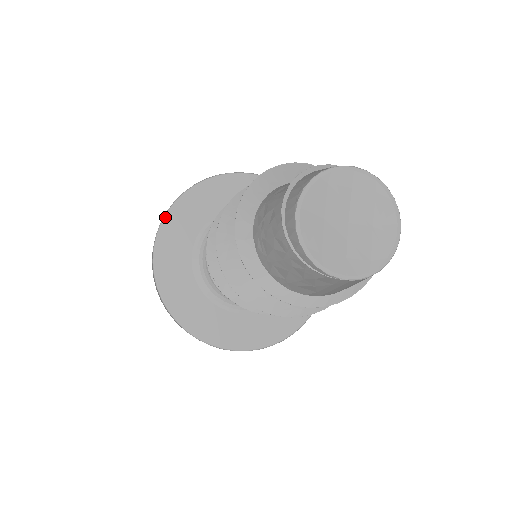
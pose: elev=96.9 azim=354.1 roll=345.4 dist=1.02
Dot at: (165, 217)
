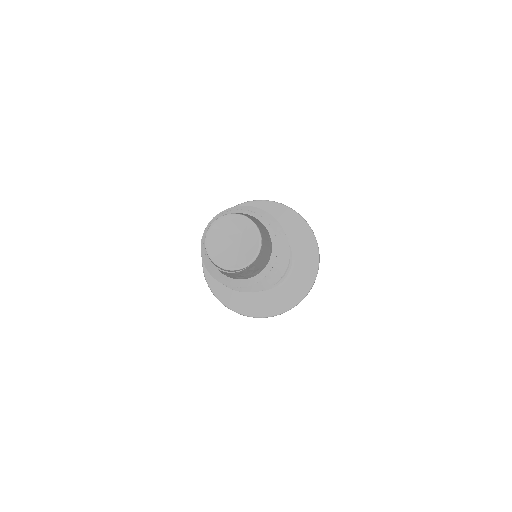
Dot at: (207, 282)
